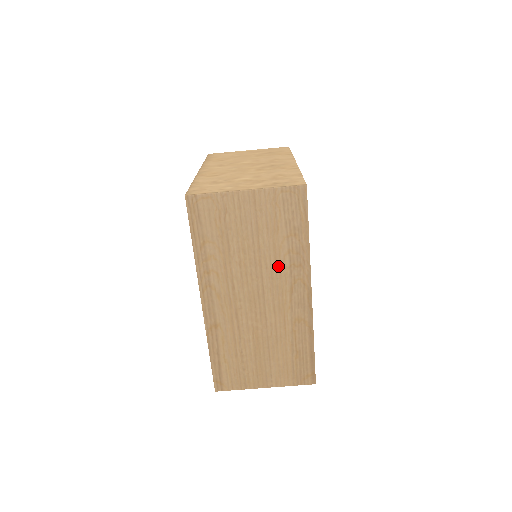
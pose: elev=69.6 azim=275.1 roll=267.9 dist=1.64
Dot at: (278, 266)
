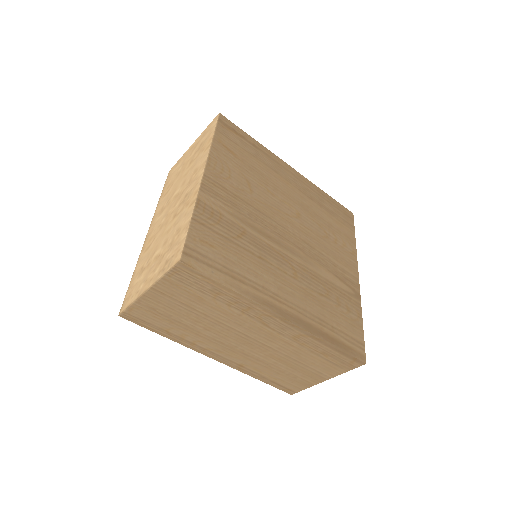
Dot at: (234, 317)
